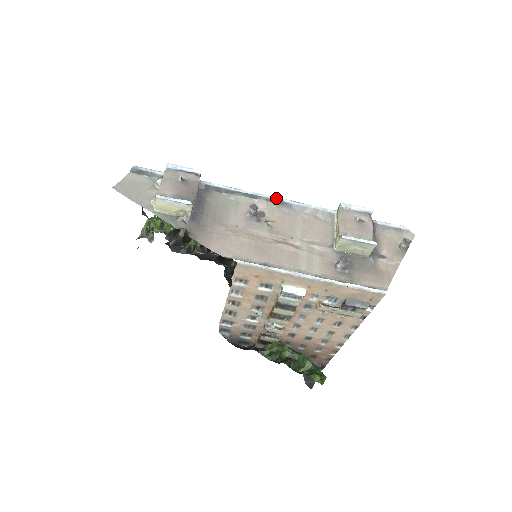
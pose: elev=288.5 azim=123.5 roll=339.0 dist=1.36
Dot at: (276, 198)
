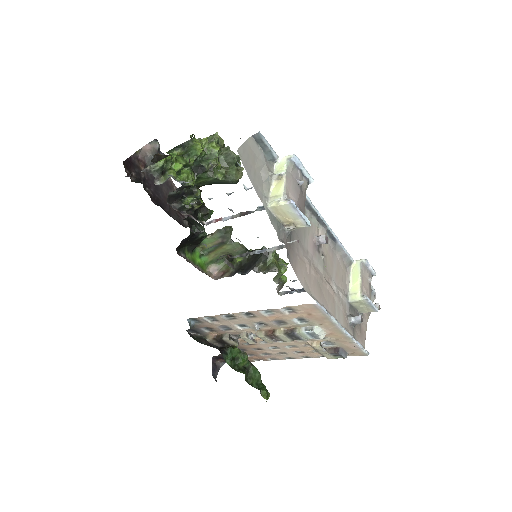
Dot at: (332, 231)
